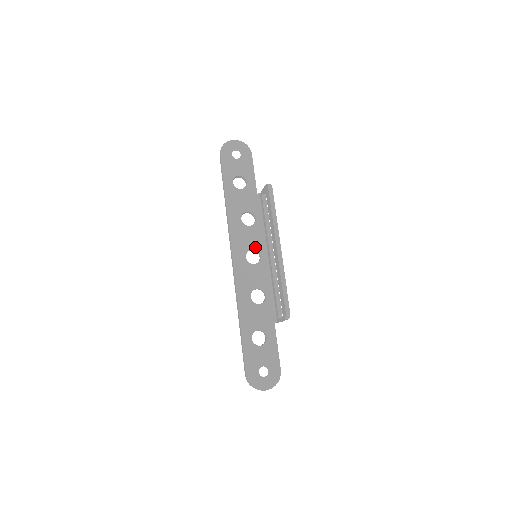
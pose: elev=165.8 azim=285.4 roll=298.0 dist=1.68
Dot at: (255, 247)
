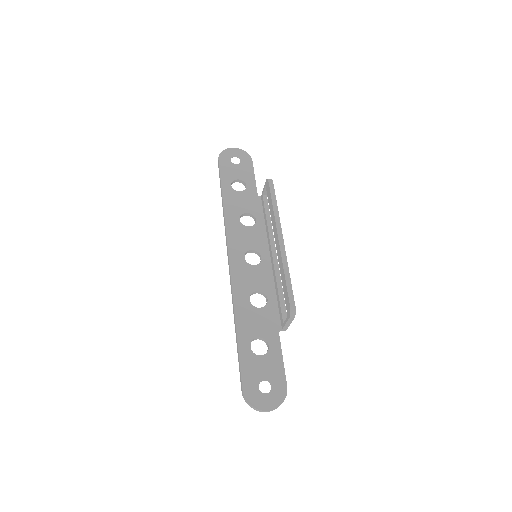
Dot at: (255, 248)
